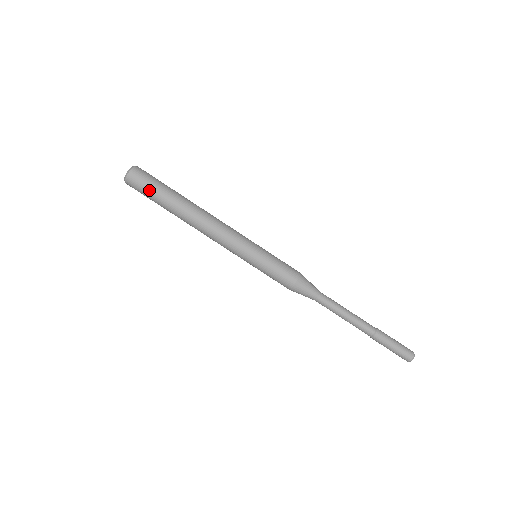
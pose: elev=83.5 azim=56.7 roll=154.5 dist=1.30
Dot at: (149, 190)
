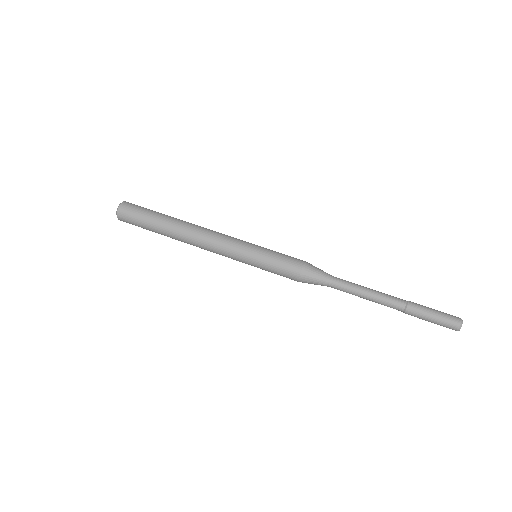
Dot at: (140, 217)
